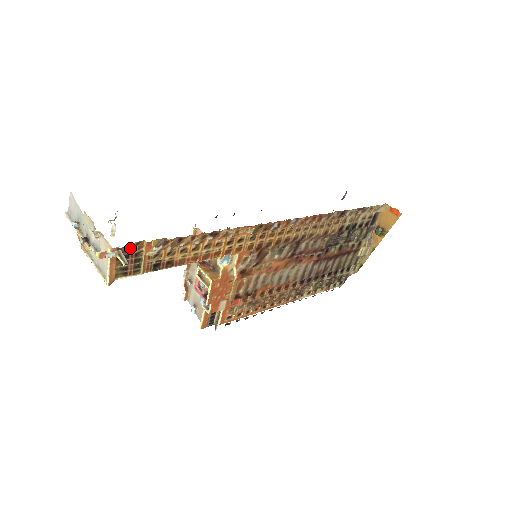
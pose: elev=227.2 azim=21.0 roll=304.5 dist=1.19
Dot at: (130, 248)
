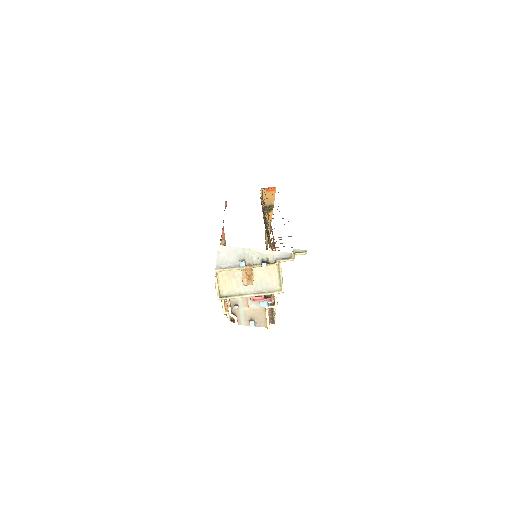
Dot at: occluded
